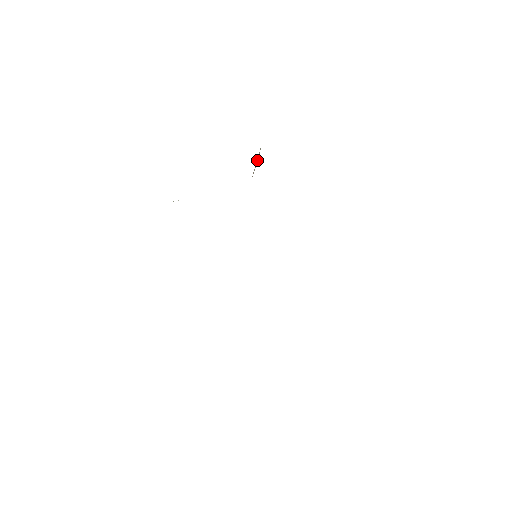
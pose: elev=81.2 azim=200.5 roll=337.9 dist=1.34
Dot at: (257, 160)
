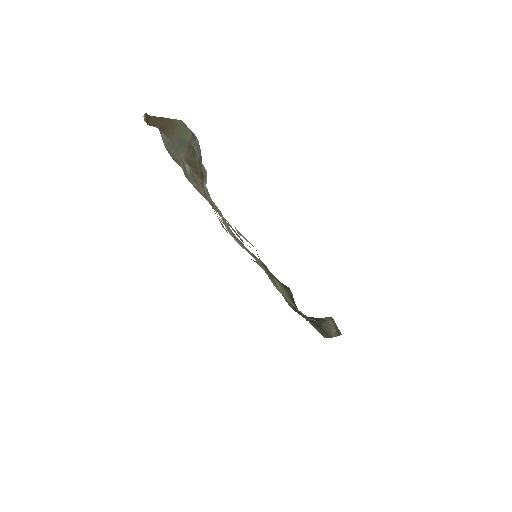
Dot at: occluded
